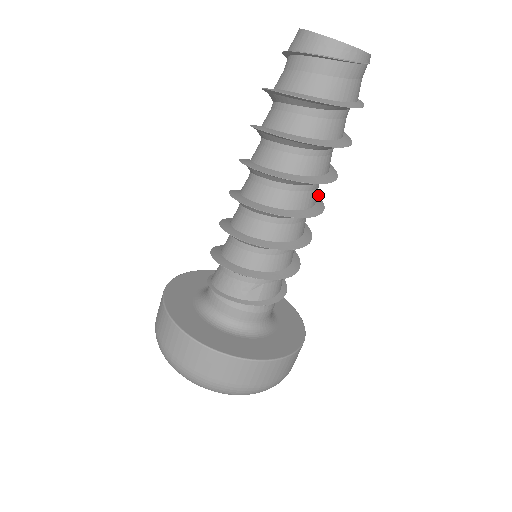
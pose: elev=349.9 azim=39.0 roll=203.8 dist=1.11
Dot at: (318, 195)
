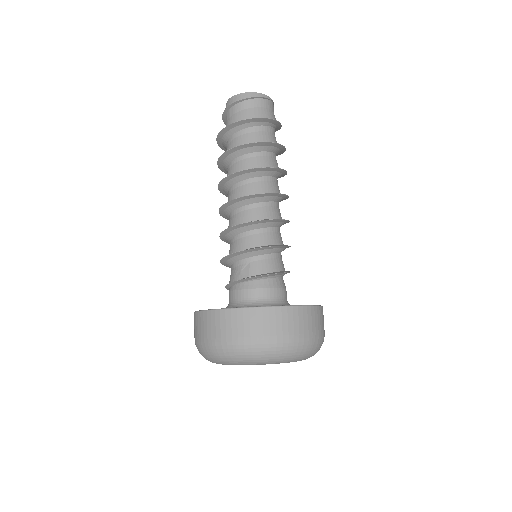
Dot at: (288, 196)
